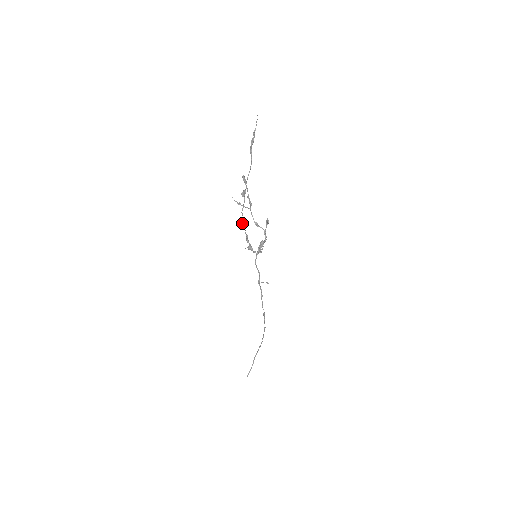
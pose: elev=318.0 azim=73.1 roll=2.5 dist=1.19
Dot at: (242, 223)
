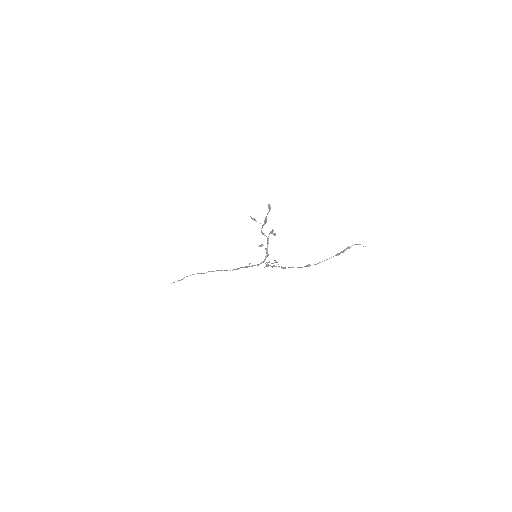
Dot at: (285, 268)
